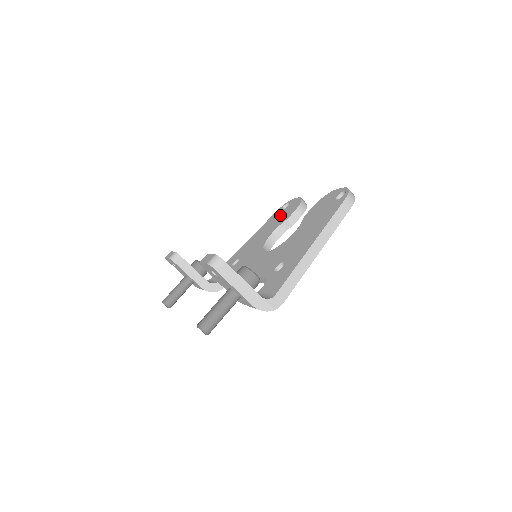
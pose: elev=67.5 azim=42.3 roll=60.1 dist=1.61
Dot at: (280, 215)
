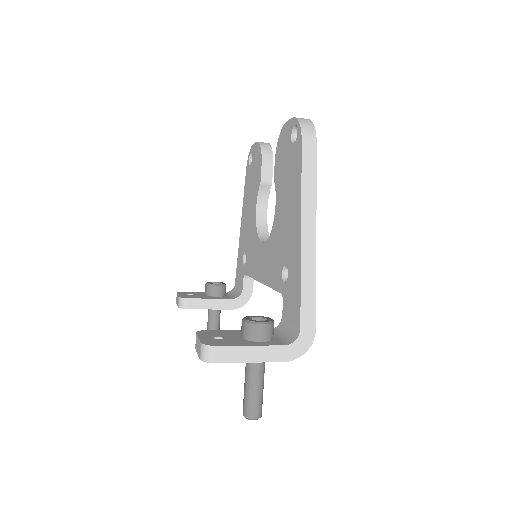
Dot at: (251, 176)
